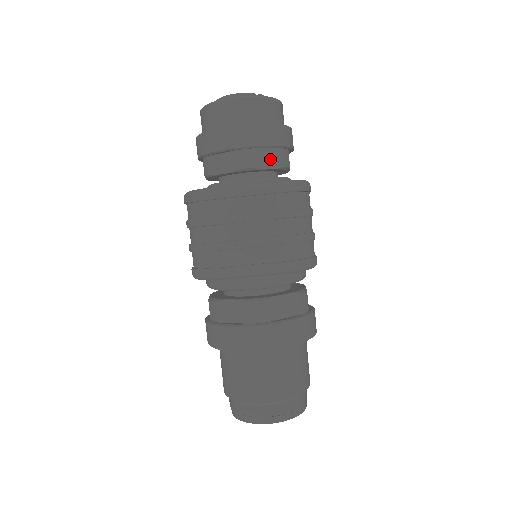
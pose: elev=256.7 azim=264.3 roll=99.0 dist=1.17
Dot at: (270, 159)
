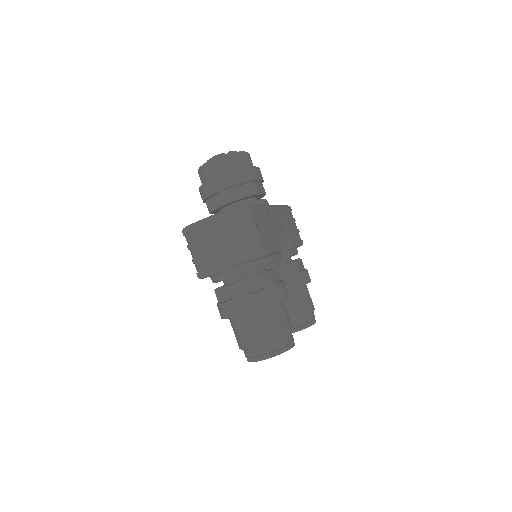
Dot at: (240, 192)
